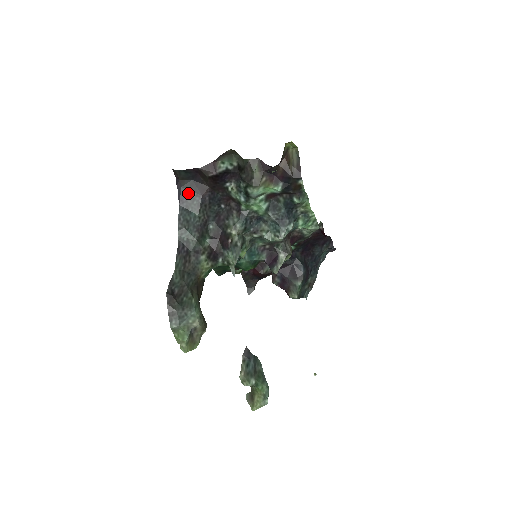
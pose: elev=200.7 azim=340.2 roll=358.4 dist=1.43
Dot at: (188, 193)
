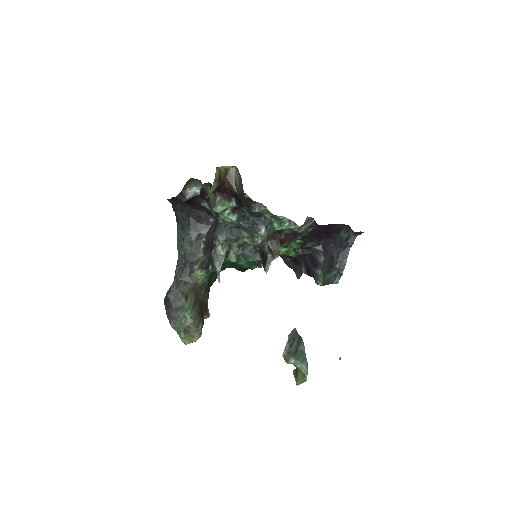
Dot at: (181, 215)
